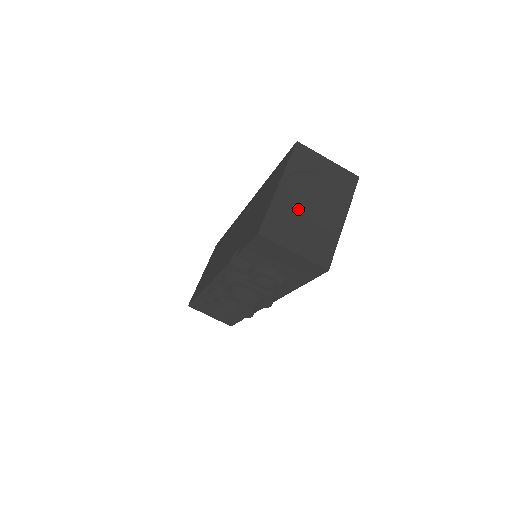
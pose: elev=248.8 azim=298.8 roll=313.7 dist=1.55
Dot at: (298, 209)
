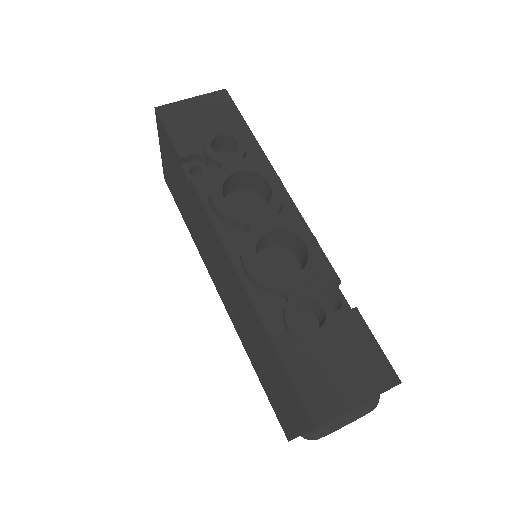
Dot at: occluded
